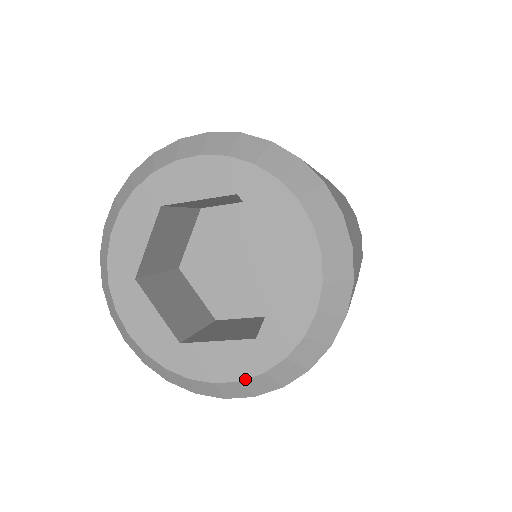
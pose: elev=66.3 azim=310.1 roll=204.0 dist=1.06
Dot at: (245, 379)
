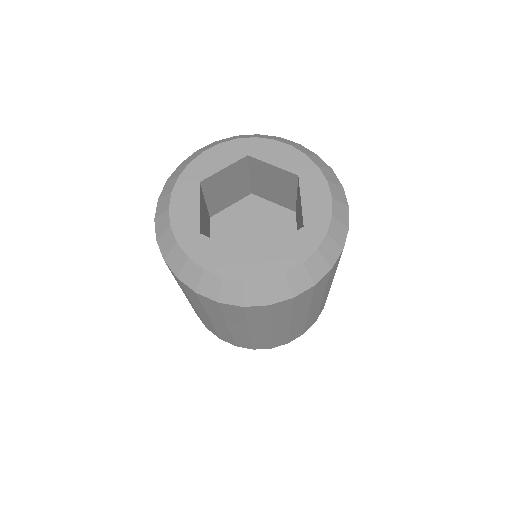
Dot at: (227, 277)
